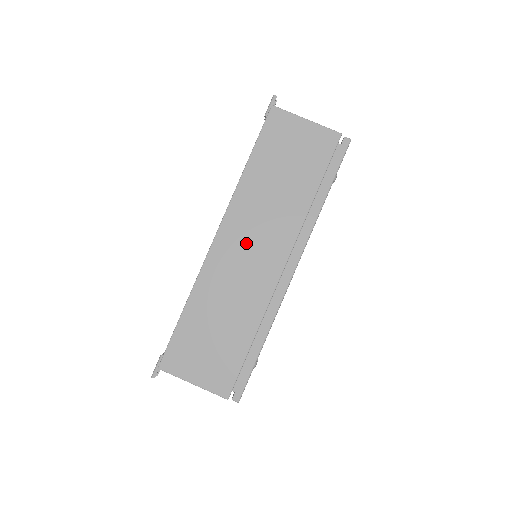
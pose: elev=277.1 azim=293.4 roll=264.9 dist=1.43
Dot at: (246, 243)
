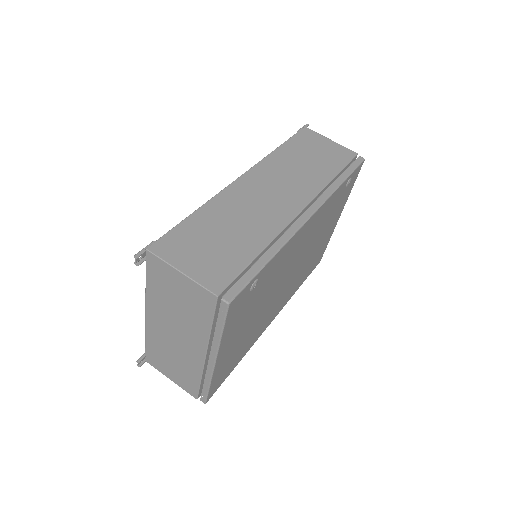
Dot at: (268, 187)
